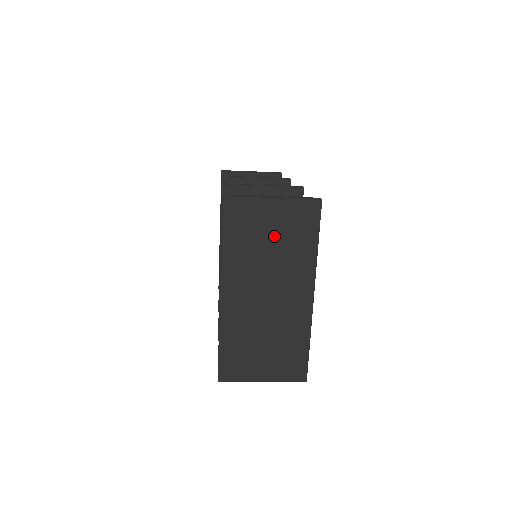
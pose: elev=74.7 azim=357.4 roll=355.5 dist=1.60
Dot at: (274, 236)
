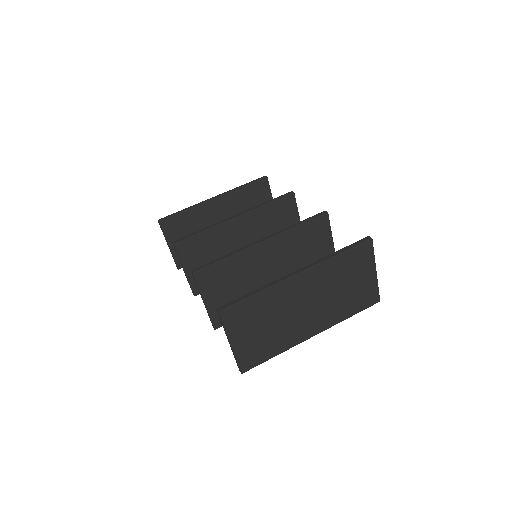
Dot at: (351, 286)
